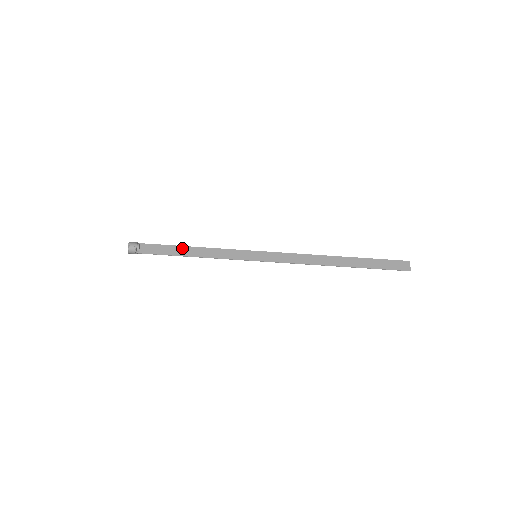
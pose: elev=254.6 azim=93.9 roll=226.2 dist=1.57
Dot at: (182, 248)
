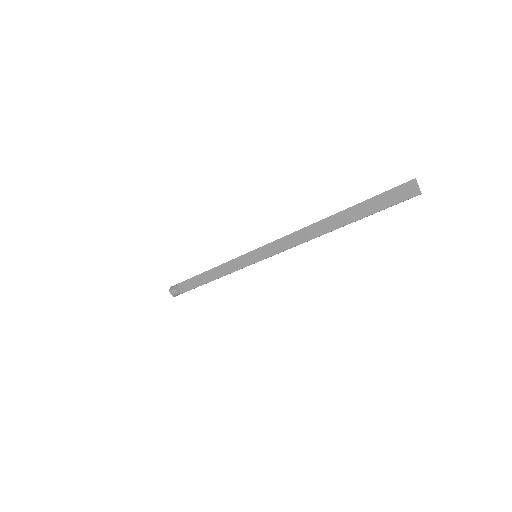
Dot at: (203, 275)
